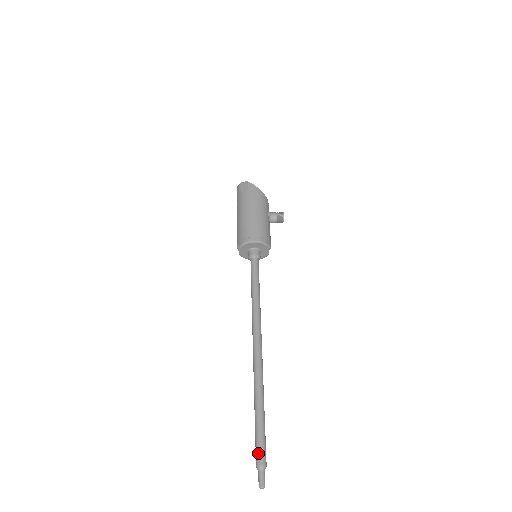
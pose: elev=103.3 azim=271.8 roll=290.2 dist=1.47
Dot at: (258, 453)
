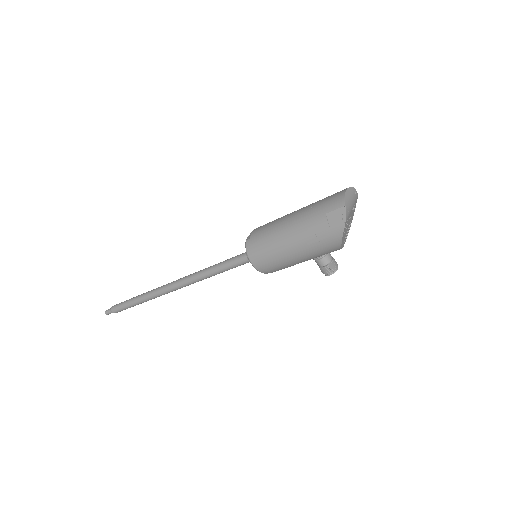
Dot at: (115, 308)
